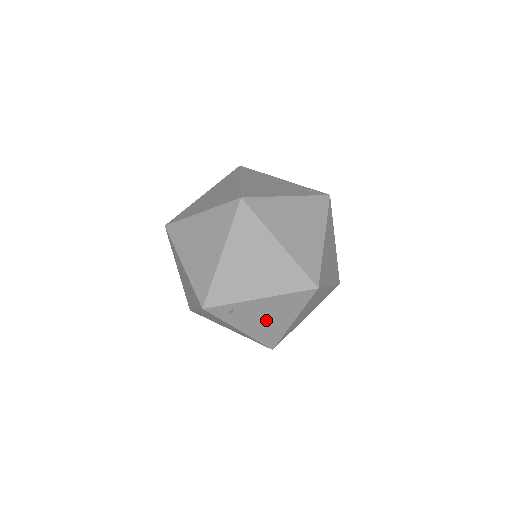
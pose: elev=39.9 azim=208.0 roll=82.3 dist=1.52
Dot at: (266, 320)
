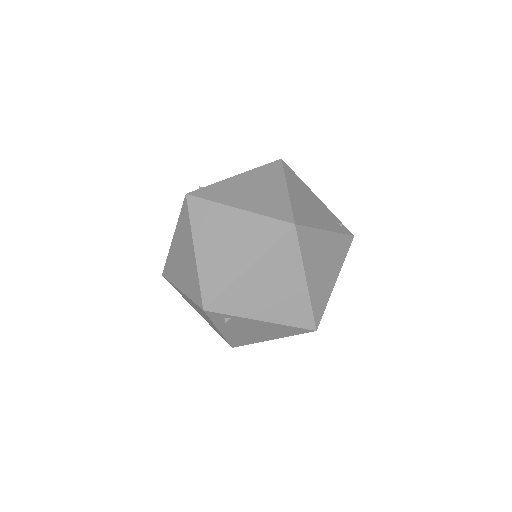
Dot at: (250, 332)
